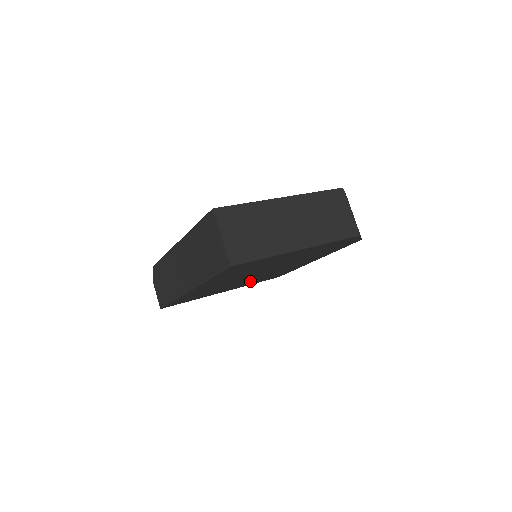
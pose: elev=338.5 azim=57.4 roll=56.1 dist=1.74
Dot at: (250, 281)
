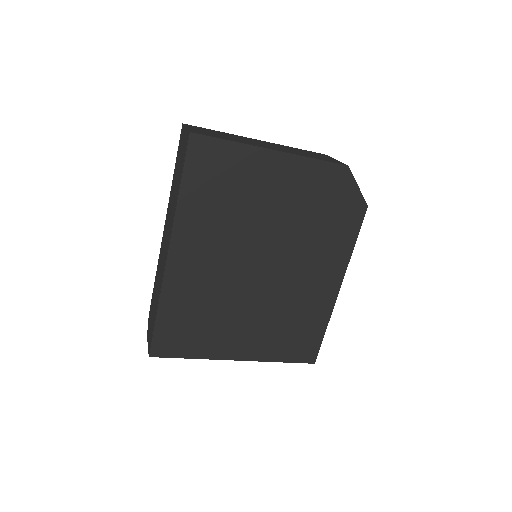
Dot at: (263, 323)
